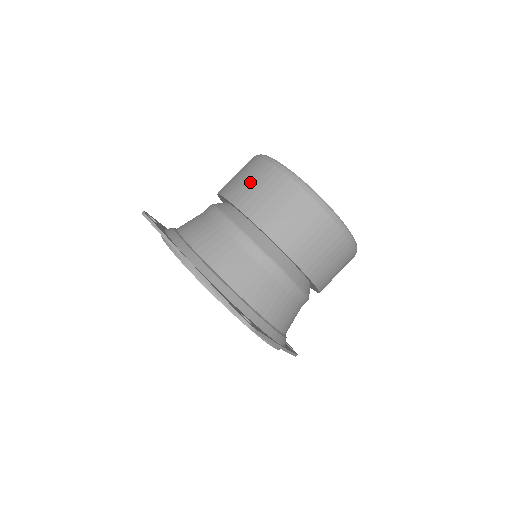
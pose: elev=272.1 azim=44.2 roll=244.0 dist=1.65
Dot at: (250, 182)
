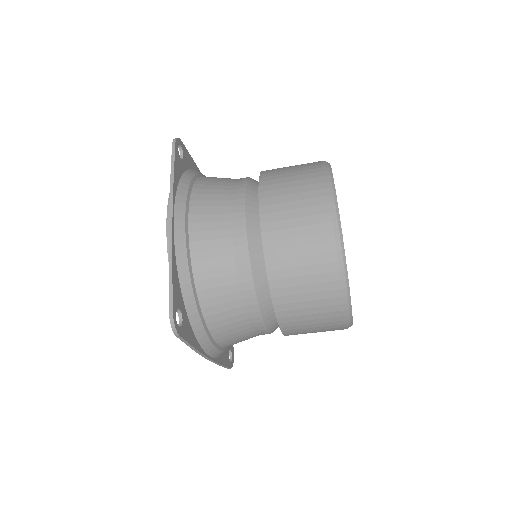
Dot at: (292, 186)
